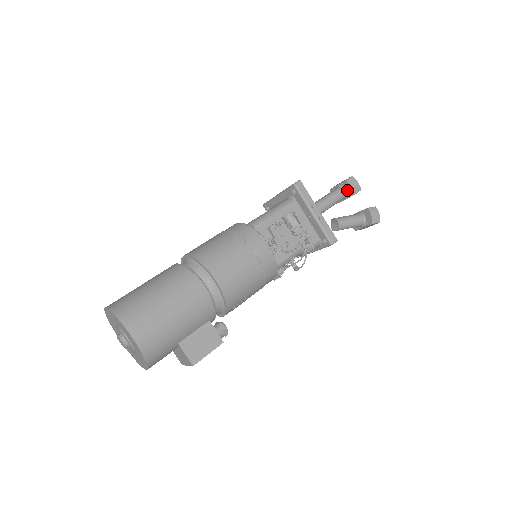
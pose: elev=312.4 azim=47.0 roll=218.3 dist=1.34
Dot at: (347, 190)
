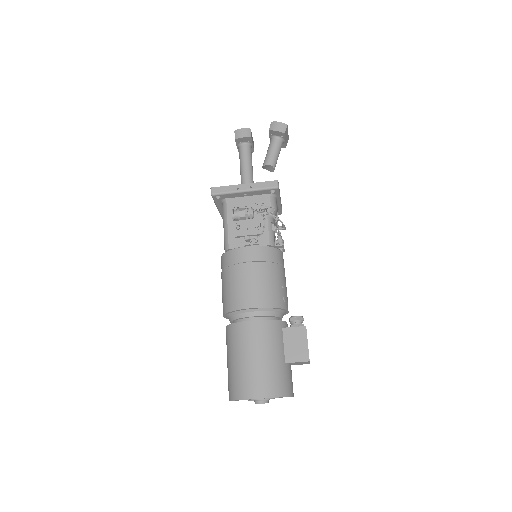
Dot at: (244, 142)
